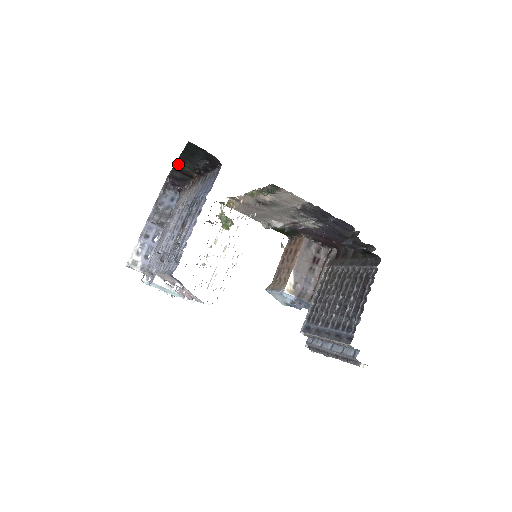
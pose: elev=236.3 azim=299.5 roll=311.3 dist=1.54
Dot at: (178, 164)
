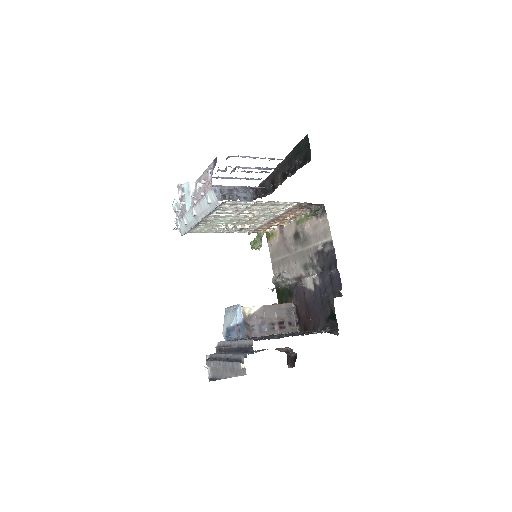
Dot at: occluded
